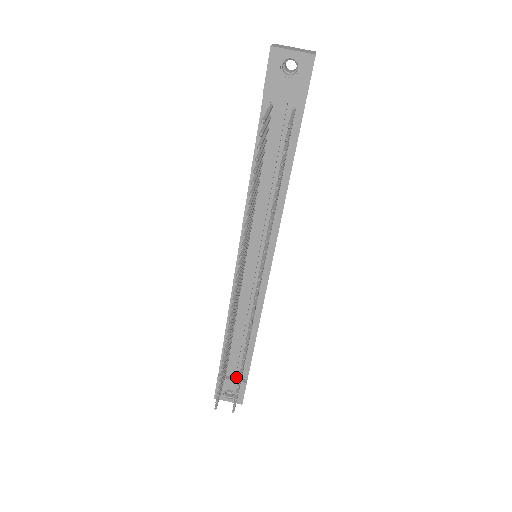
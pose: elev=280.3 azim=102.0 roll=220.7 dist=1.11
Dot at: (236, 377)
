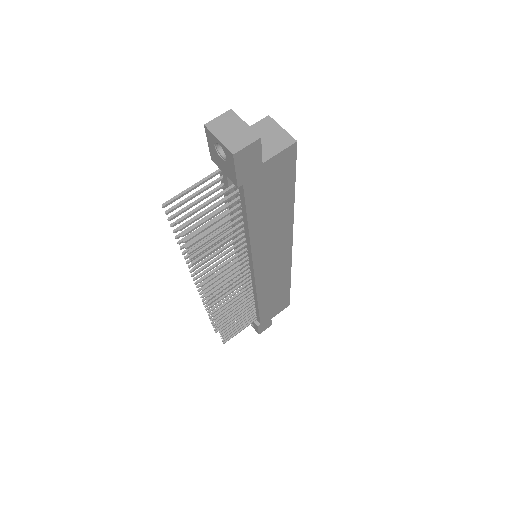
Dot at: occluded
